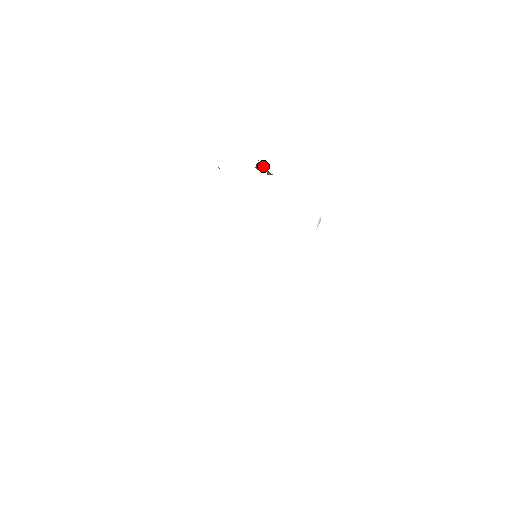
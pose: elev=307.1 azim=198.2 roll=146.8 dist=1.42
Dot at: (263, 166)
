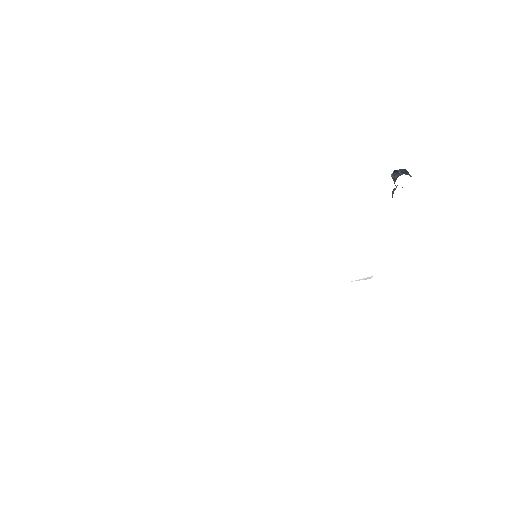
Dot at: occluded
